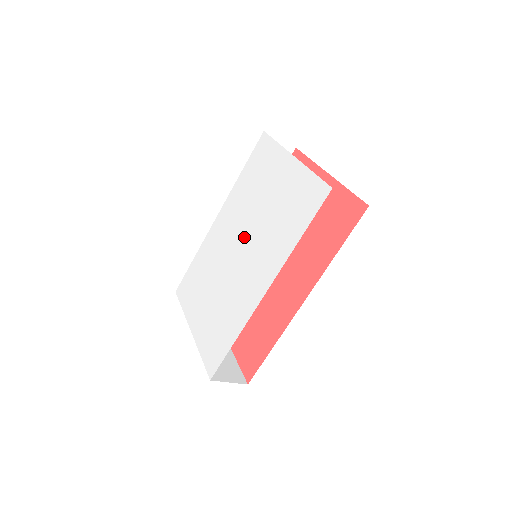
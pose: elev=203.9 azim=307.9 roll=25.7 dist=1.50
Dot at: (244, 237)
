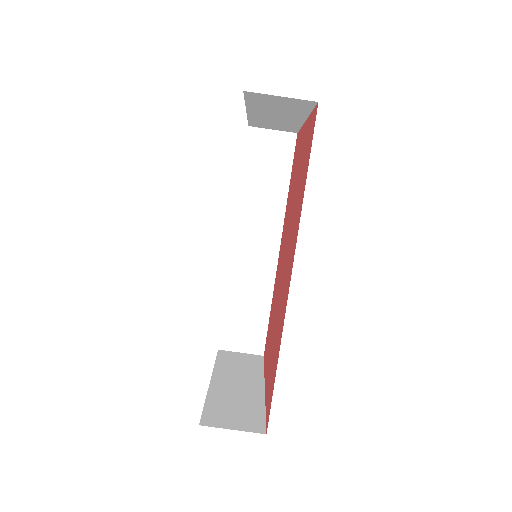
Dot at: occluded
